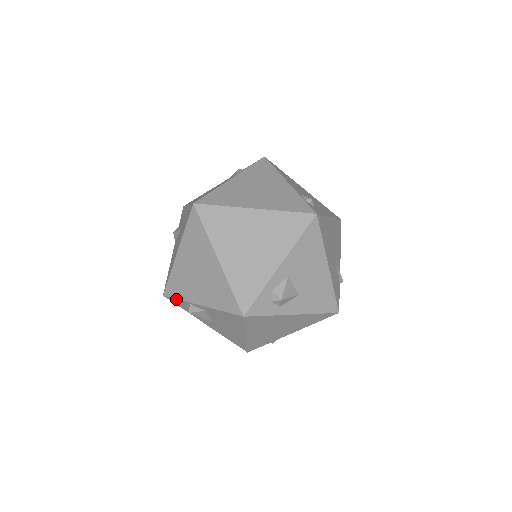
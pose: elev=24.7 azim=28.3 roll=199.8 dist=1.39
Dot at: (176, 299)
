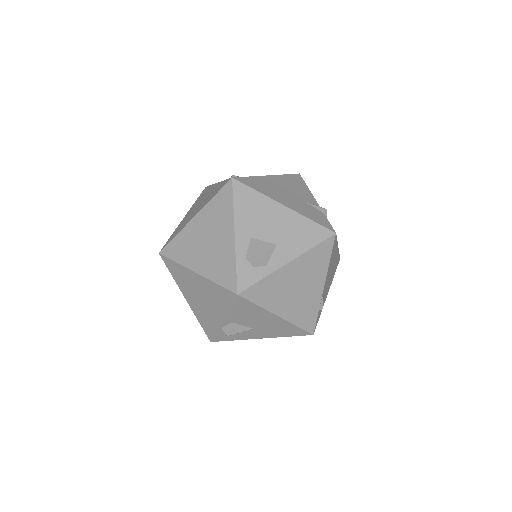
Dot at: (215, 335)
